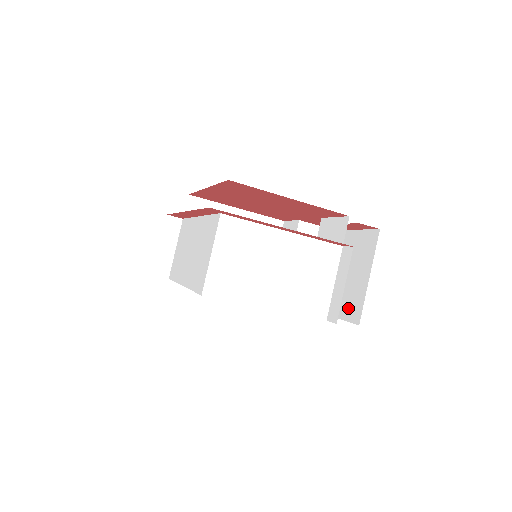
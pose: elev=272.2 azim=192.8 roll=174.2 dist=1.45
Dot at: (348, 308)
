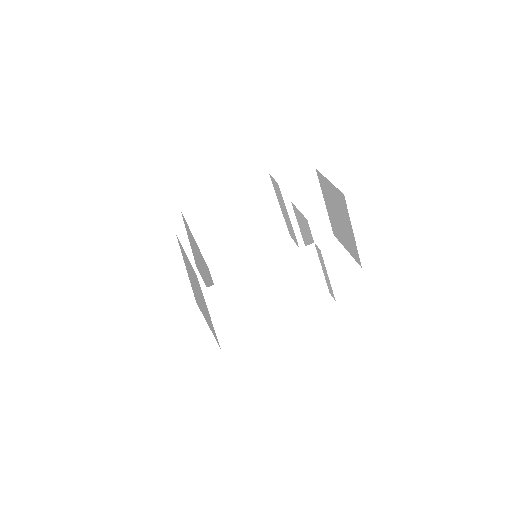
Dot at: (350, 249)
